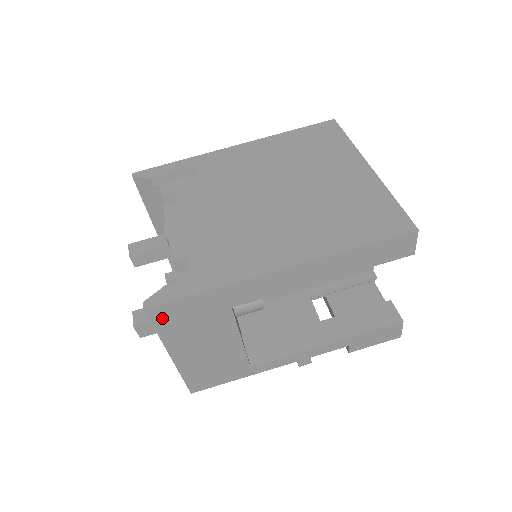
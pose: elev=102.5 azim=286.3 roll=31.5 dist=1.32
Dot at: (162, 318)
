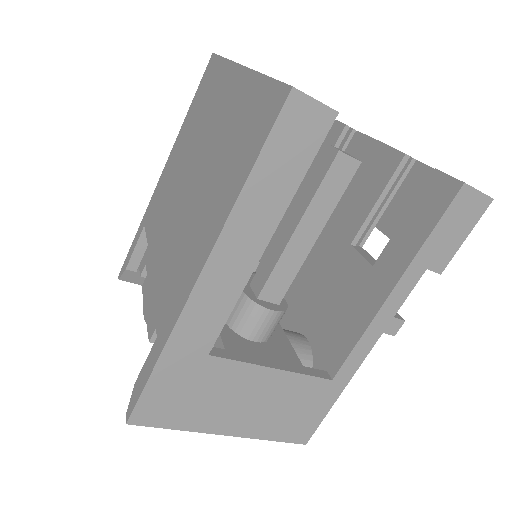
Dot at: (157, 416)
